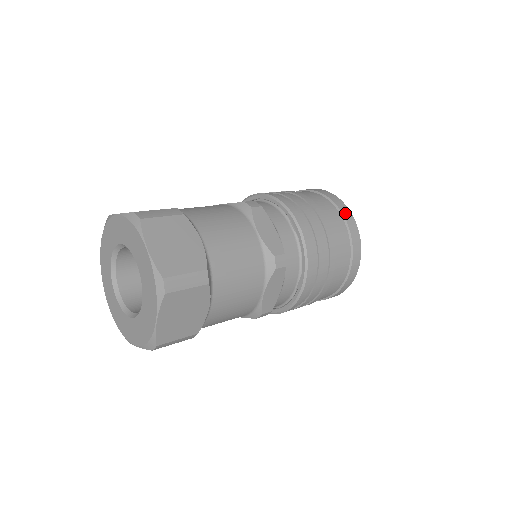
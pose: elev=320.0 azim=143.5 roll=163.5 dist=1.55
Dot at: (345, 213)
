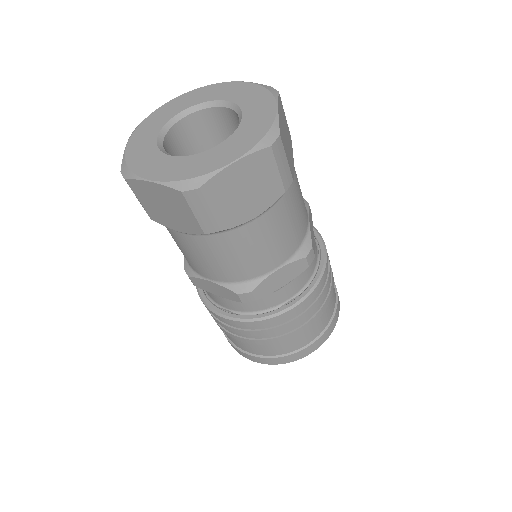
Dot at: occluded
